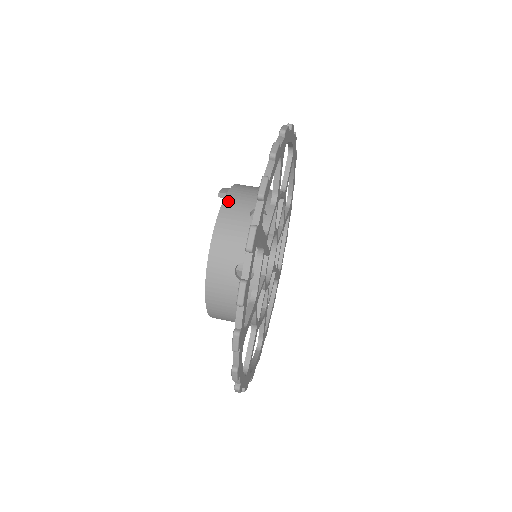
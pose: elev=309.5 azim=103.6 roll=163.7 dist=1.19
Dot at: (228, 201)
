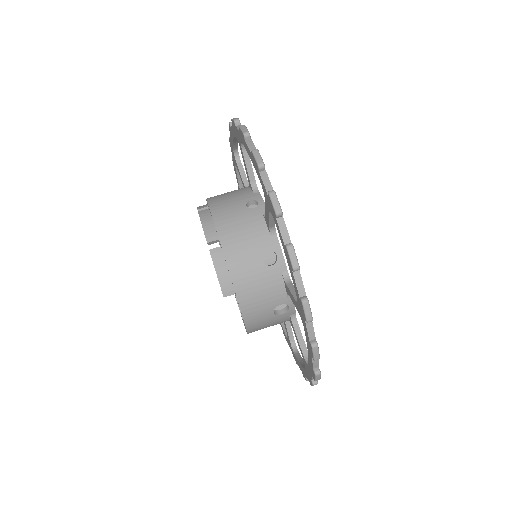
Dot at: (247, 314)
